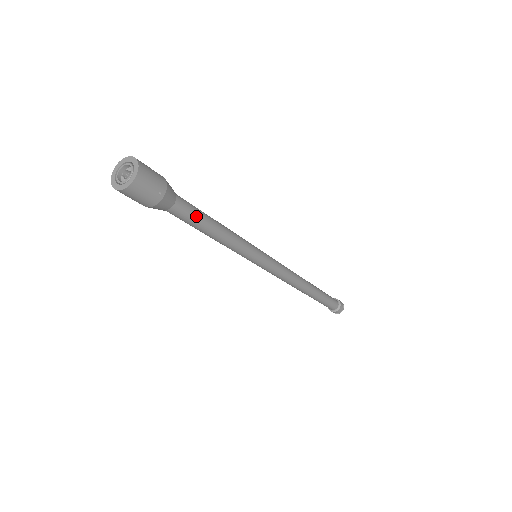
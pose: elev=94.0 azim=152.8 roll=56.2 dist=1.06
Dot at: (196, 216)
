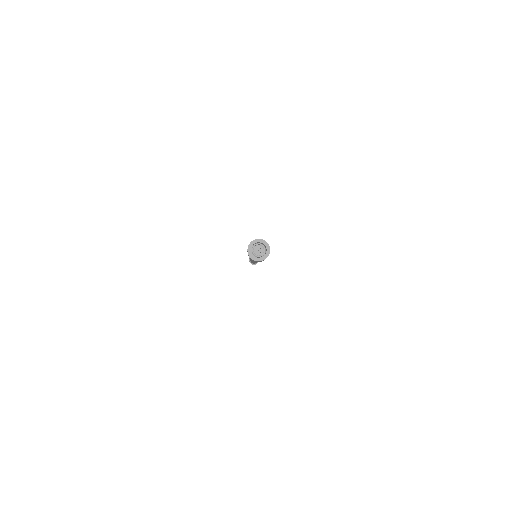
Dot at: occluded
